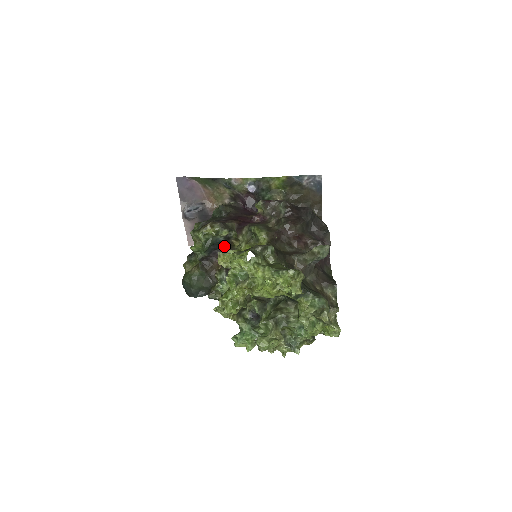
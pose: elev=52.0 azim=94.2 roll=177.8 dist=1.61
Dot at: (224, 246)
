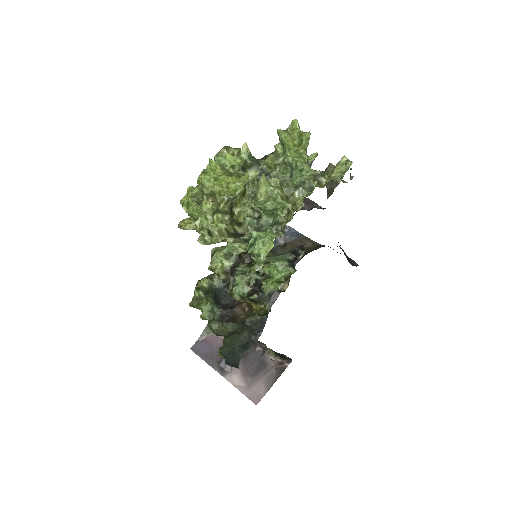
Dot at: occluded
